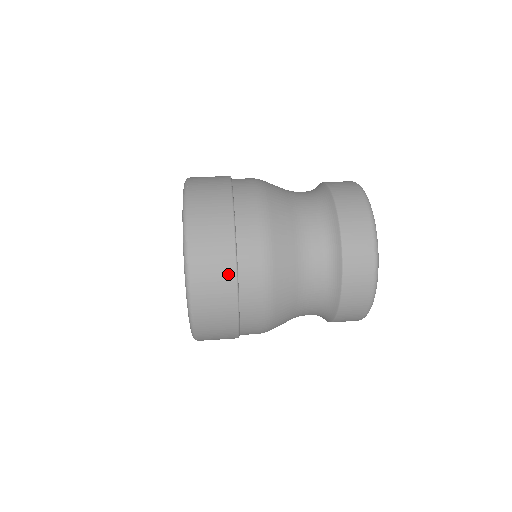
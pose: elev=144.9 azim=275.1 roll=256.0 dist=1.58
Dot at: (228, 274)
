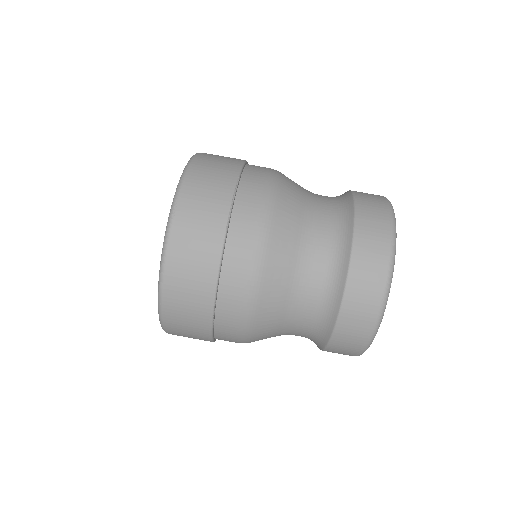
Dot at: (203, 328)
